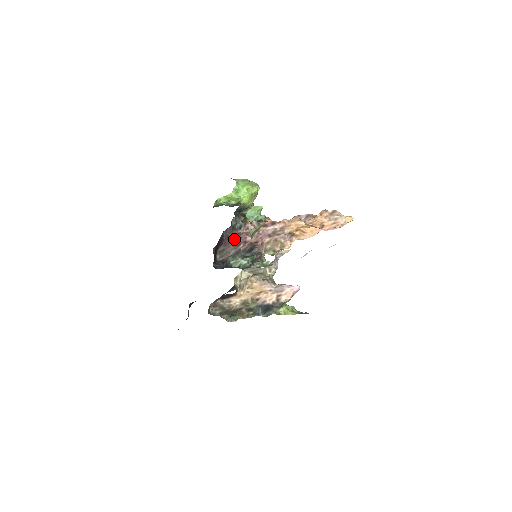
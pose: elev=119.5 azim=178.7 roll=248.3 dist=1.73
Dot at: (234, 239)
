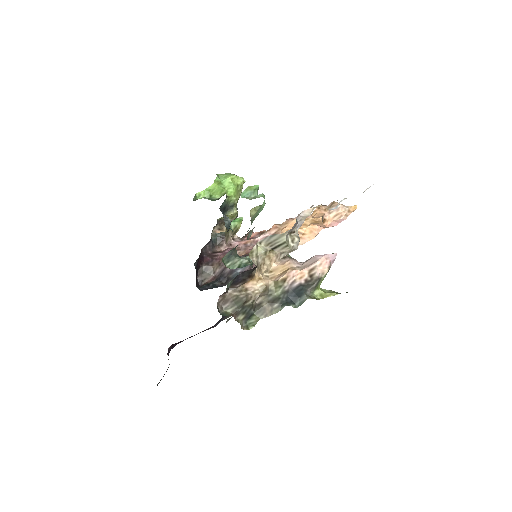
Dot at: (217, 255)
